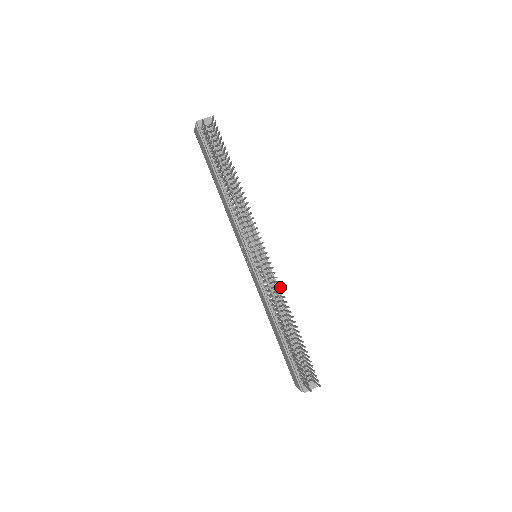
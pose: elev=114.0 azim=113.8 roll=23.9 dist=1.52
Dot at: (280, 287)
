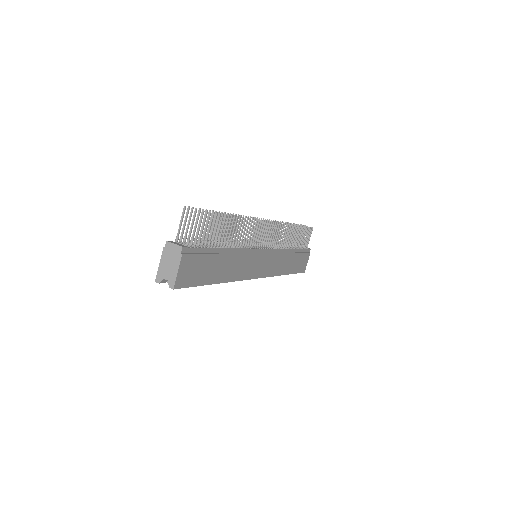
Dot at: (254, 220)
